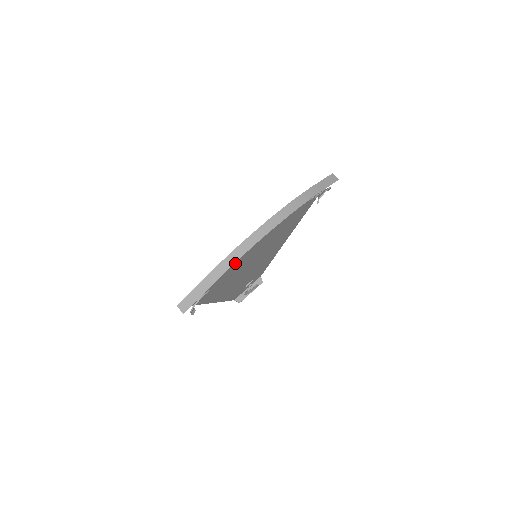
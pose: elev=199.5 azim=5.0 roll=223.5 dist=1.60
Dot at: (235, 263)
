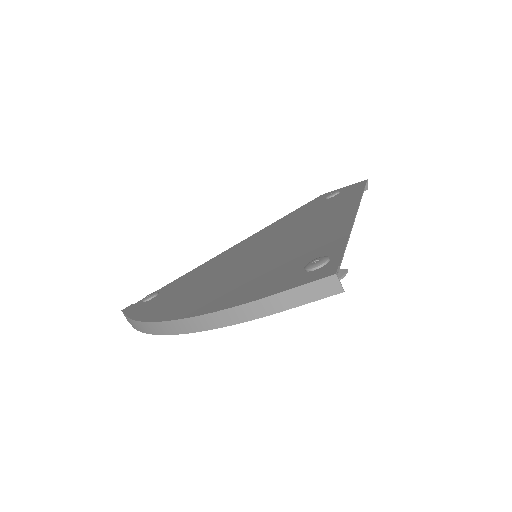
Dot at: (190, 289)
